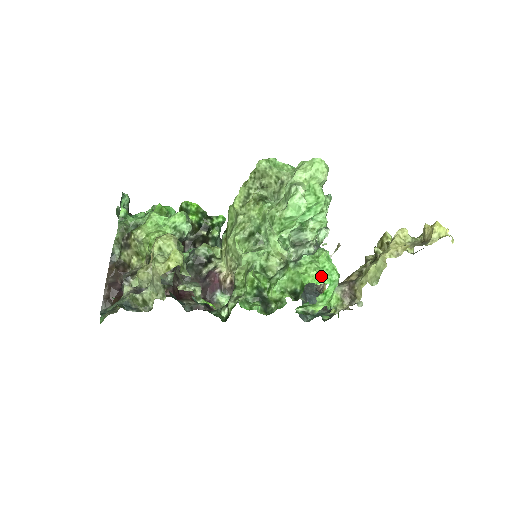
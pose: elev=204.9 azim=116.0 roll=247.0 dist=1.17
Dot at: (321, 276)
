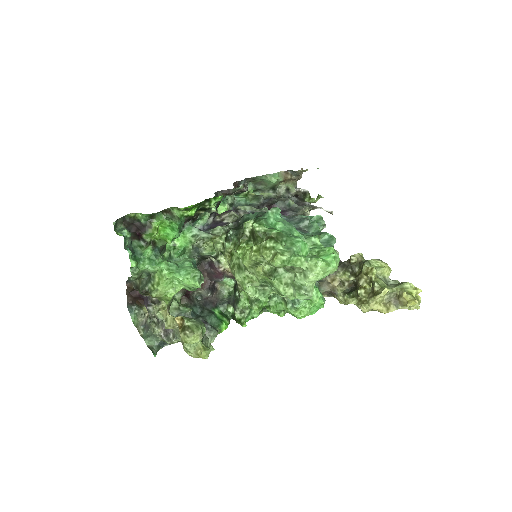
Dot at: (311, 312)
